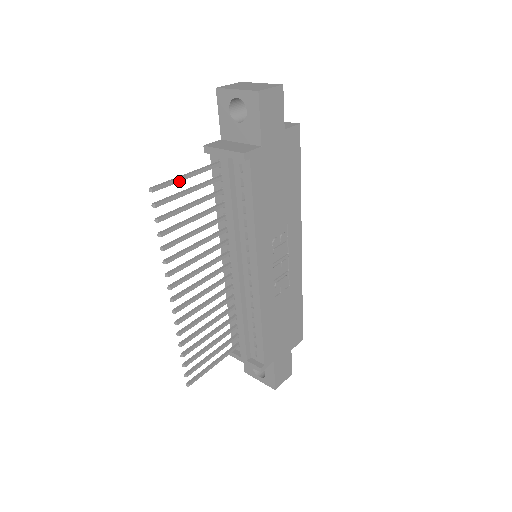
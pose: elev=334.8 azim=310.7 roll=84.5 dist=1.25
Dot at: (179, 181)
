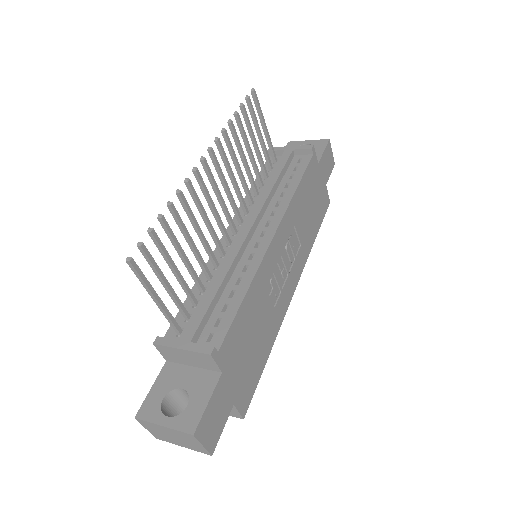
Dot at: (262, 119)
